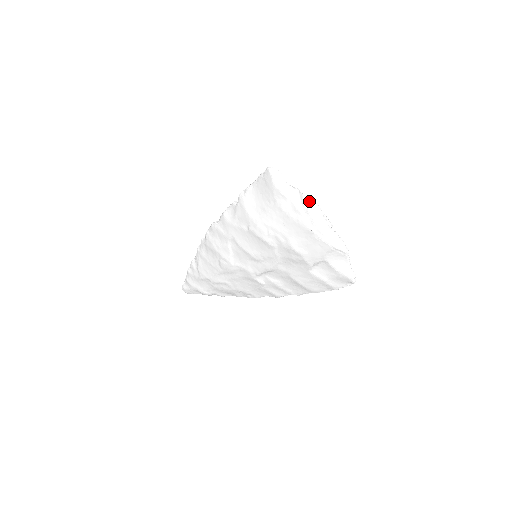
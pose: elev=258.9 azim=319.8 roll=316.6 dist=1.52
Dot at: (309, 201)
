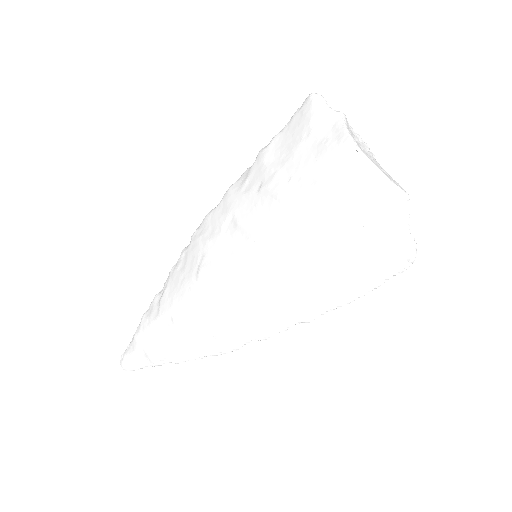
Dot at: (356, 135)
